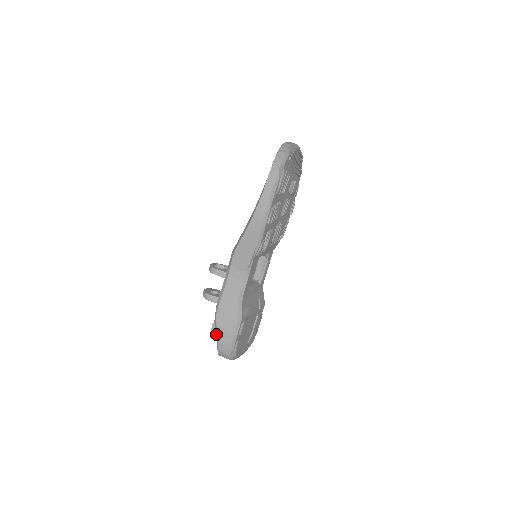
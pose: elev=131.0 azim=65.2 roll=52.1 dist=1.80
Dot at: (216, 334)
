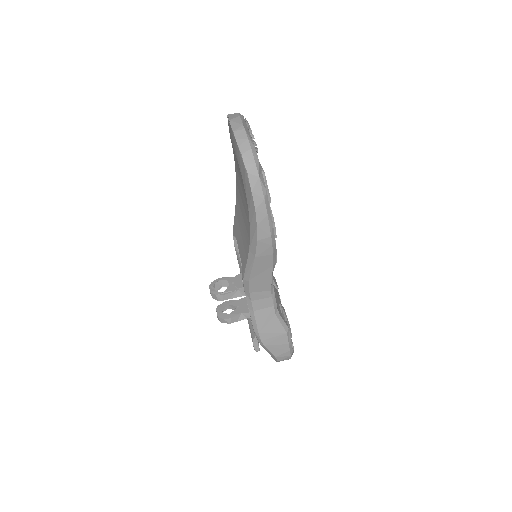
Dot at: occluded
